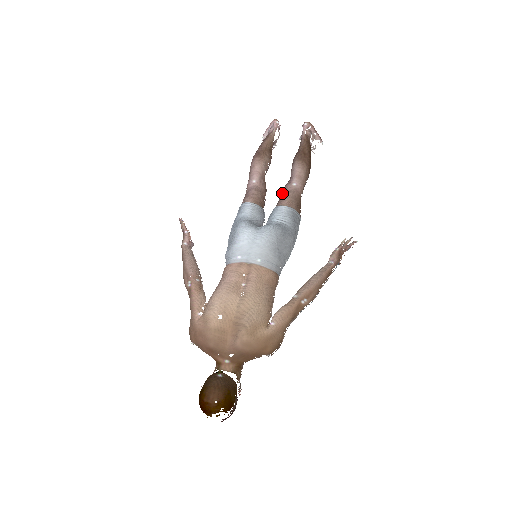
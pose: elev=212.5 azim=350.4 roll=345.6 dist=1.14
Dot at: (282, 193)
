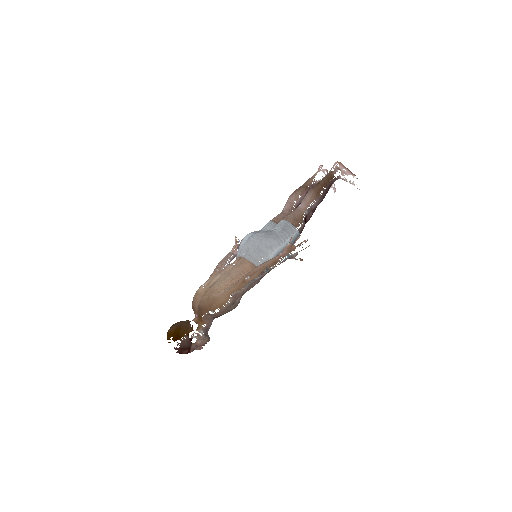
Dot at: occluded
